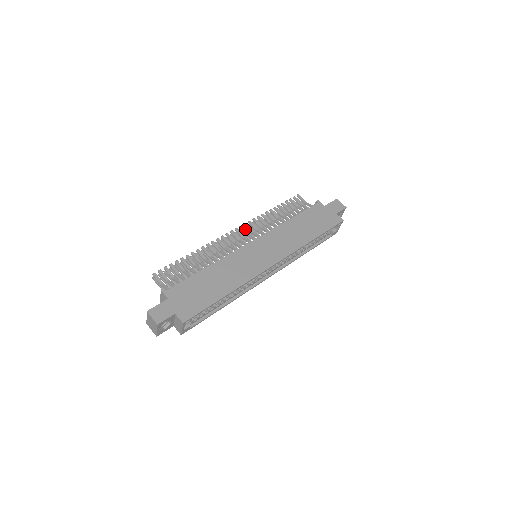
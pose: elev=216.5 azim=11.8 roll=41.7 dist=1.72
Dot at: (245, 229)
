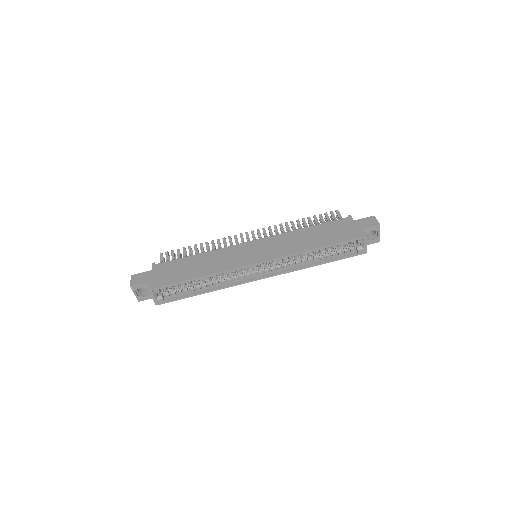
Dot at: occluded
